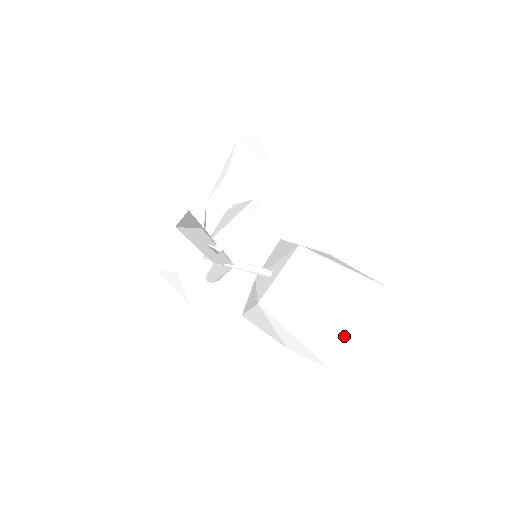
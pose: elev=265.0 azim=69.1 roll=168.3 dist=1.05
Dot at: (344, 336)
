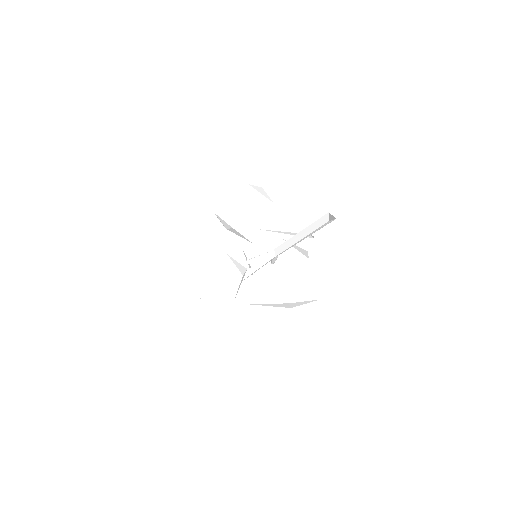
Dot at: occluded
